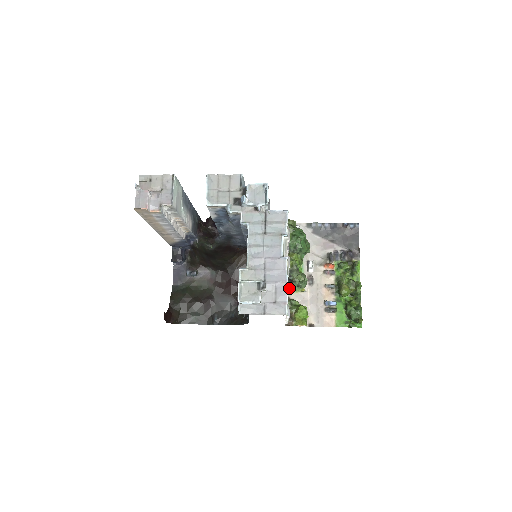
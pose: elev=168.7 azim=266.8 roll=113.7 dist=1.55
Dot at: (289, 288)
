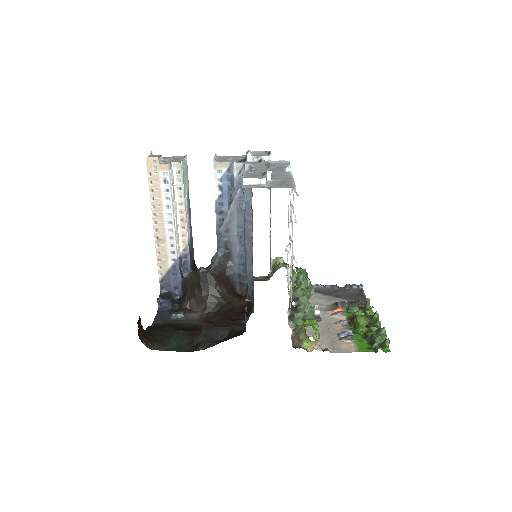
Dot at: (293, 323)
